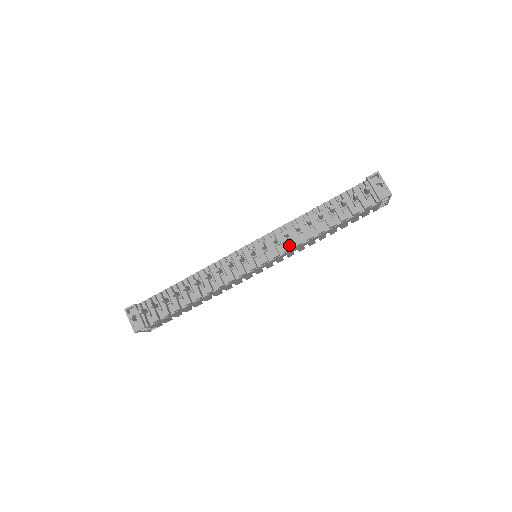
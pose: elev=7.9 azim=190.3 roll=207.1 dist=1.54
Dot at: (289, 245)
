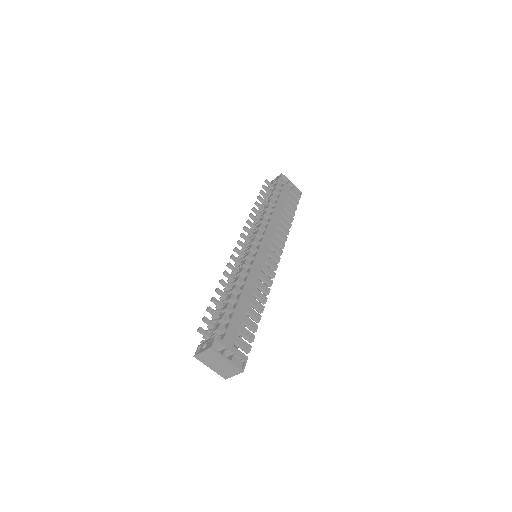
Dot at: occluded
